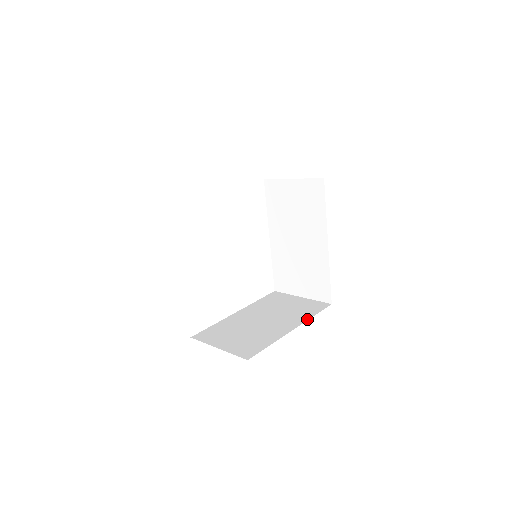
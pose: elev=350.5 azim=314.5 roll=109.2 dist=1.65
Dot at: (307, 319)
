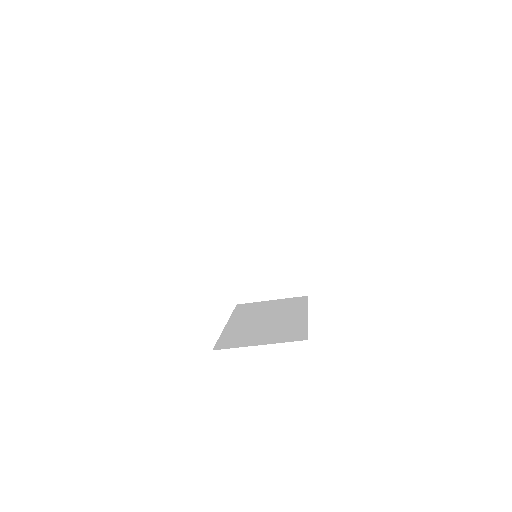
Dot at: occluded
